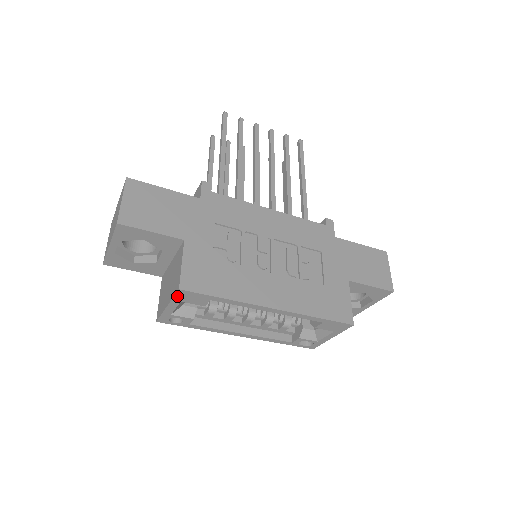
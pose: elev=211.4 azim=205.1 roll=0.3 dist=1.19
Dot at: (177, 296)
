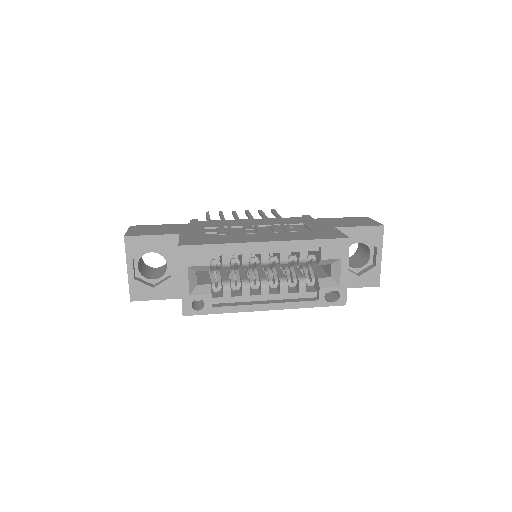
Dot at: (181, 258)
